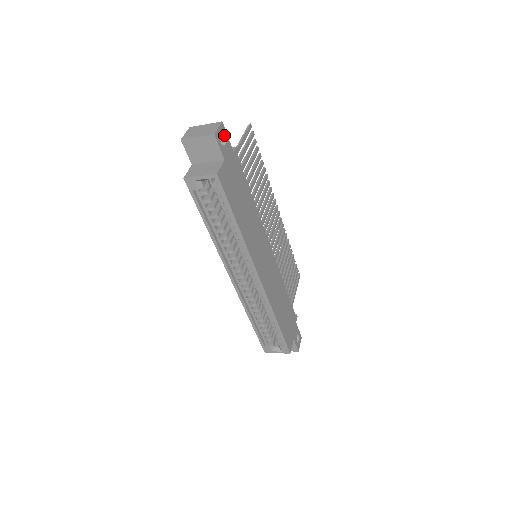
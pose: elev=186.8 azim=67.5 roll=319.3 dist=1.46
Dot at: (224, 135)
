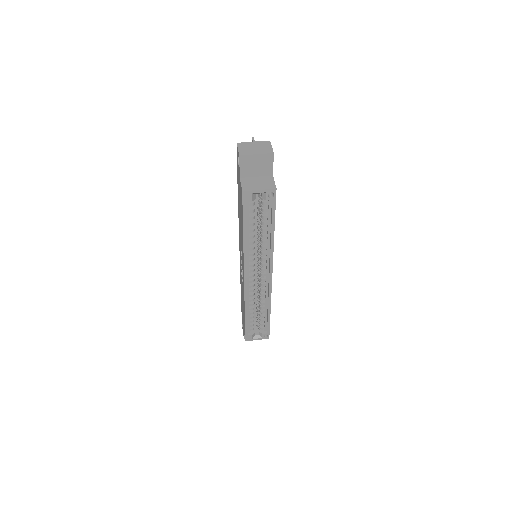
Dot at: occluded
